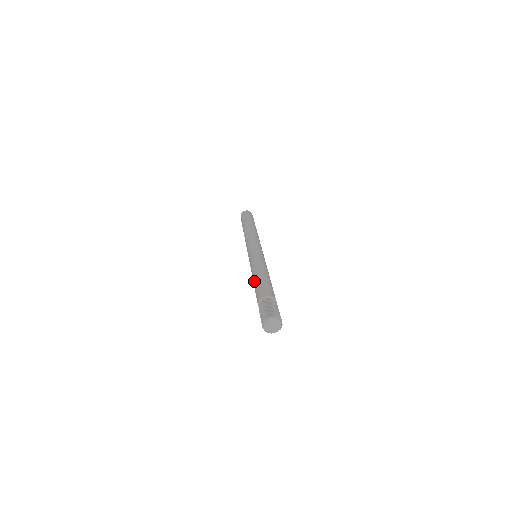
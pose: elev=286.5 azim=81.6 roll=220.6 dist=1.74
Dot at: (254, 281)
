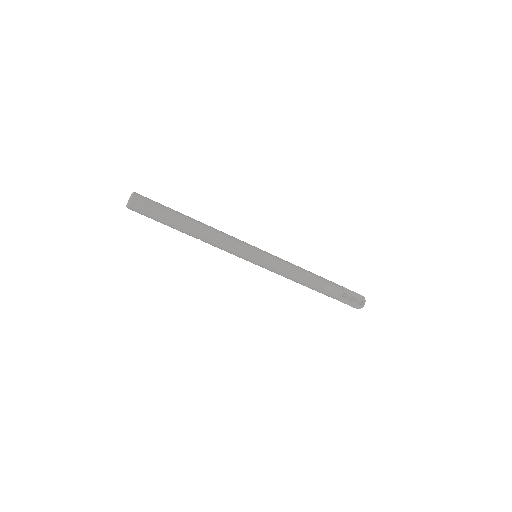
Dot at: occluded
